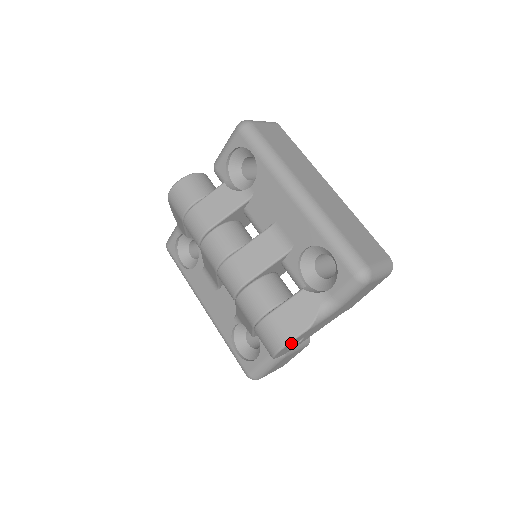
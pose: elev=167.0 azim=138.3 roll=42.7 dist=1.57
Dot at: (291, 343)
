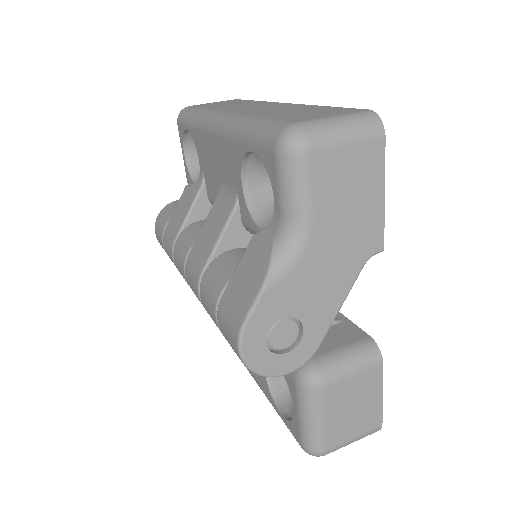
Dot at: (255, 327)
